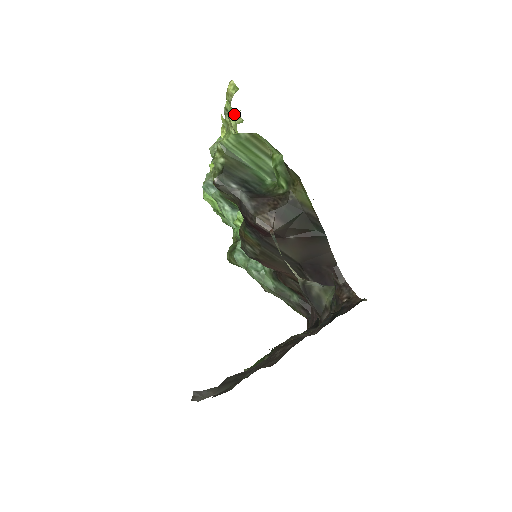
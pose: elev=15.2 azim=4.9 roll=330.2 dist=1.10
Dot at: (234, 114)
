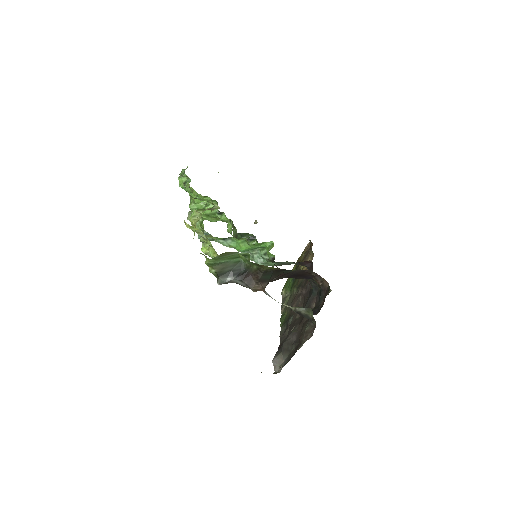
Dot at: (198, 230)
